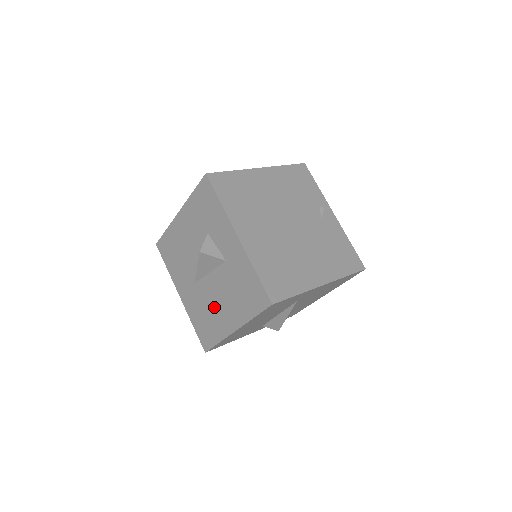
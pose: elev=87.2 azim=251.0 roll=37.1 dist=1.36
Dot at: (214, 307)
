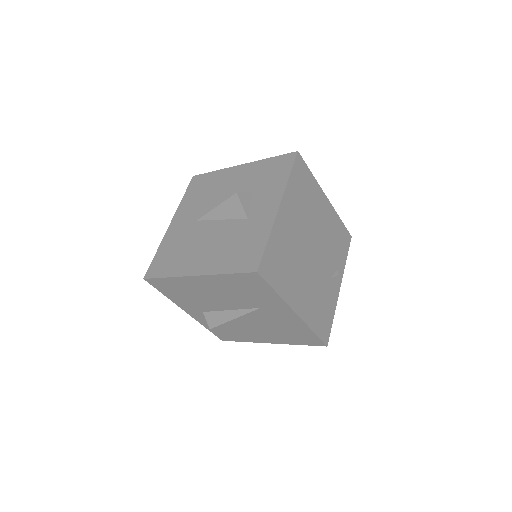
Dot at: (196, 247)
